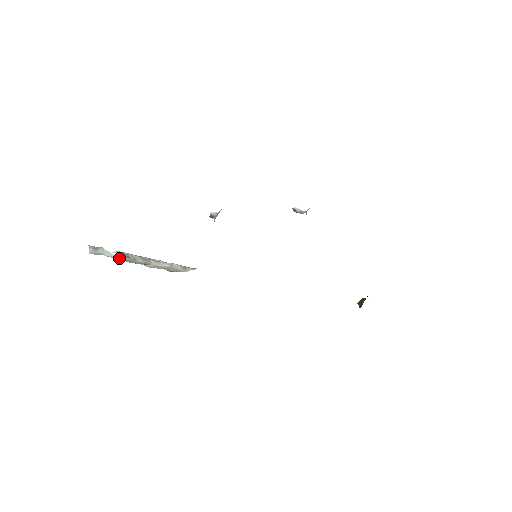
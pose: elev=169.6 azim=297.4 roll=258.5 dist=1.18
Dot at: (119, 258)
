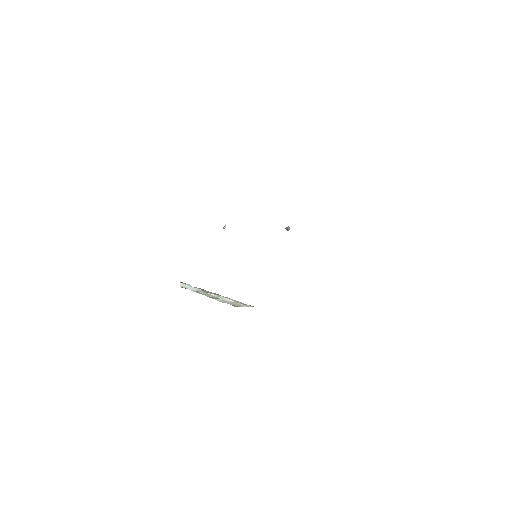
Dot at: (198, 291)
